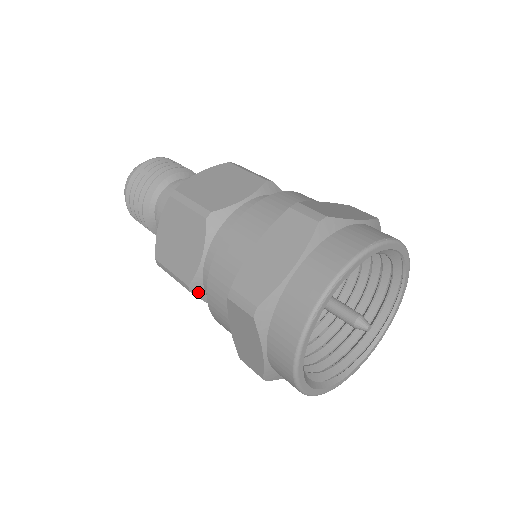
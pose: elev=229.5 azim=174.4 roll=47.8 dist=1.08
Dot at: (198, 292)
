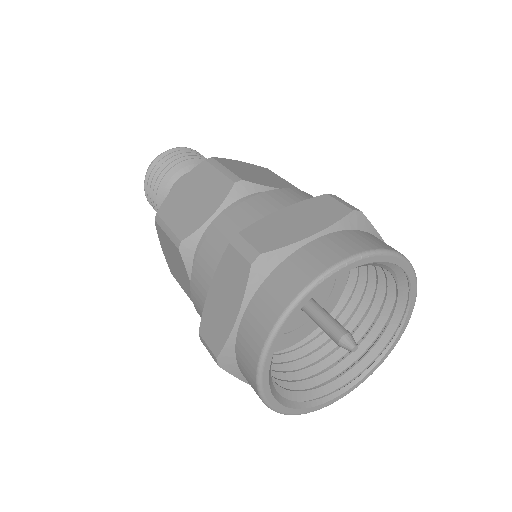
Dot at: (186, 254)
